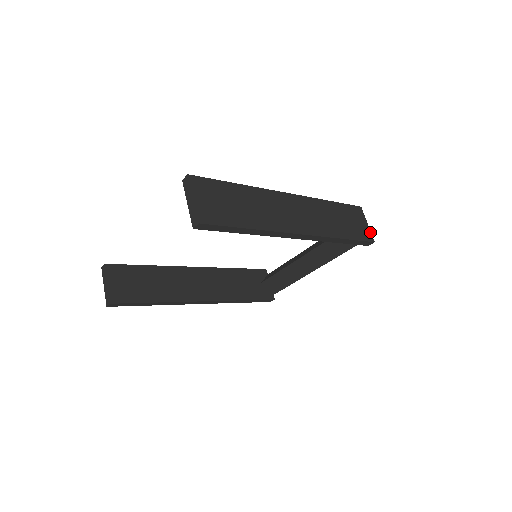
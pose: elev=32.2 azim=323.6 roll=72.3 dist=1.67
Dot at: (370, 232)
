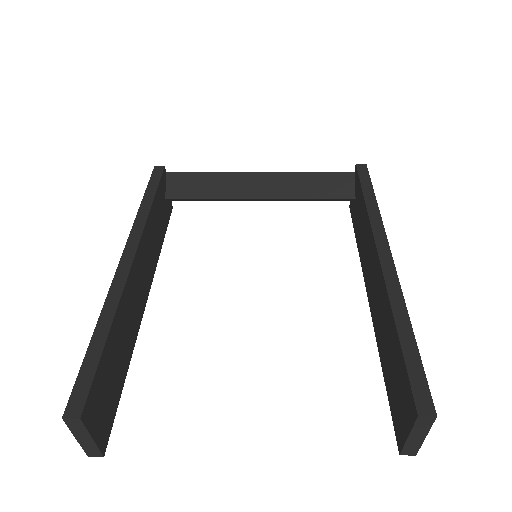
Dot at: occluded
